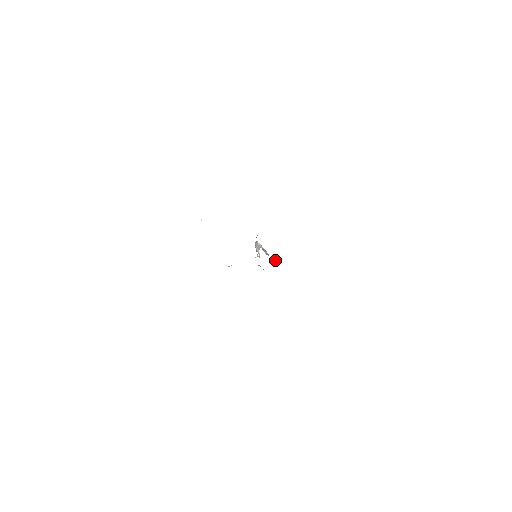
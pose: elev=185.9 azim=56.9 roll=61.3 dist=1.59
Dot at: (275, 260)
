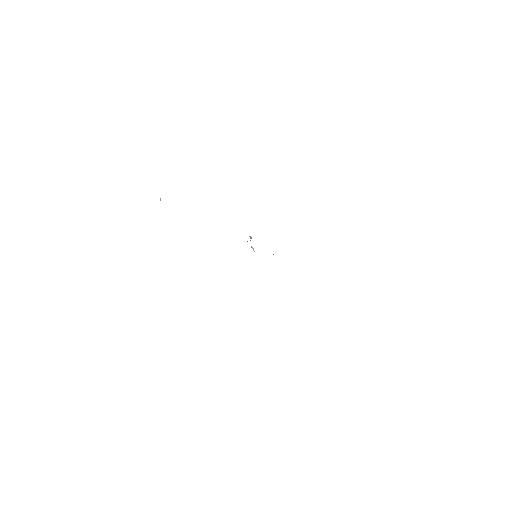
Dot at: occluded
